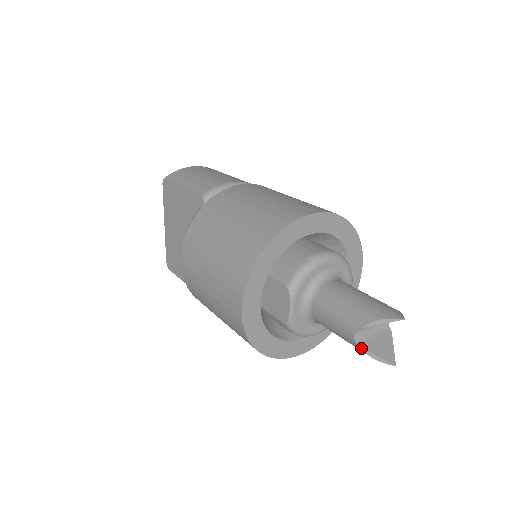
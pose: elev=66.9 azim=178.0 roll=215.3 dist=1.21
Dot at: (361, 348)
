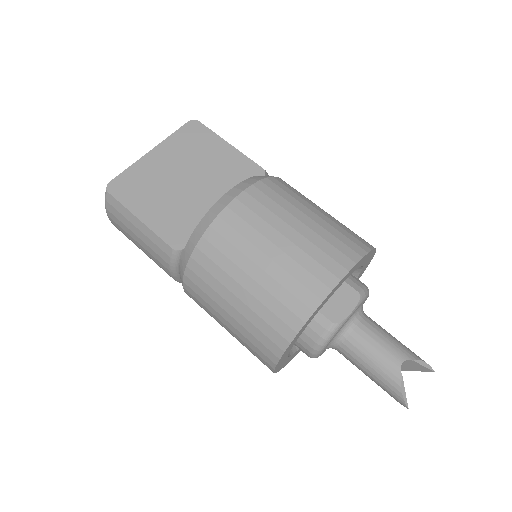
Dot at: (402, 378)
